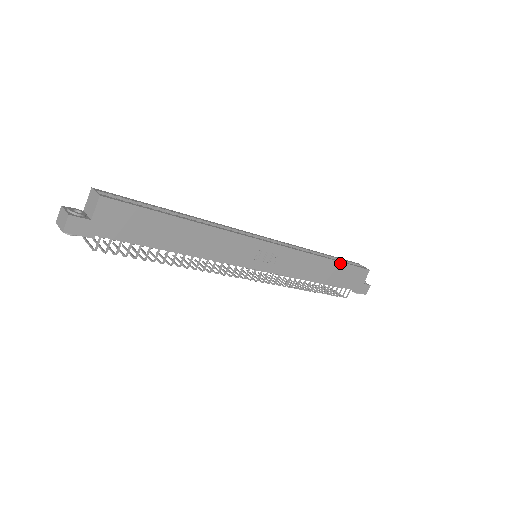
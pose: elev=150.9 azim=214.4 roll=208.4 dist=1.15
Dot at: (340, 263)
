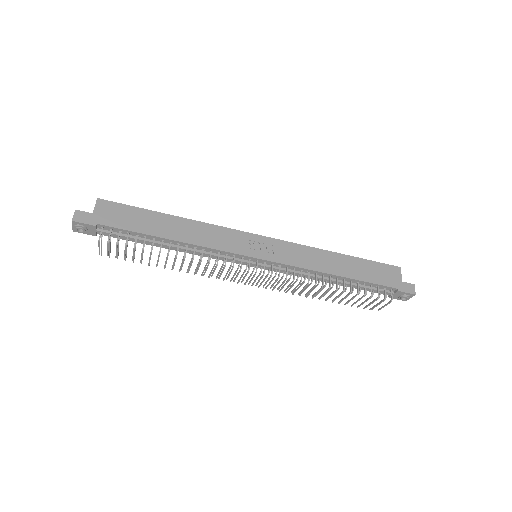
Dot at: (354, 258)
